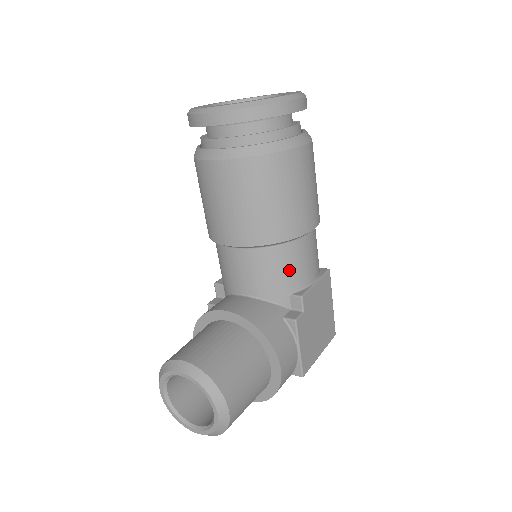
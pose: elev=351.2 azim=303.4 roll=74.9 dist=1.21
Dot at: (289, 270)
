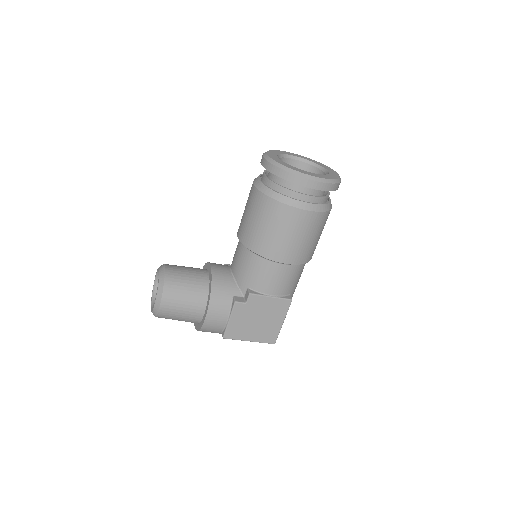
Dot at: (255, 274)
